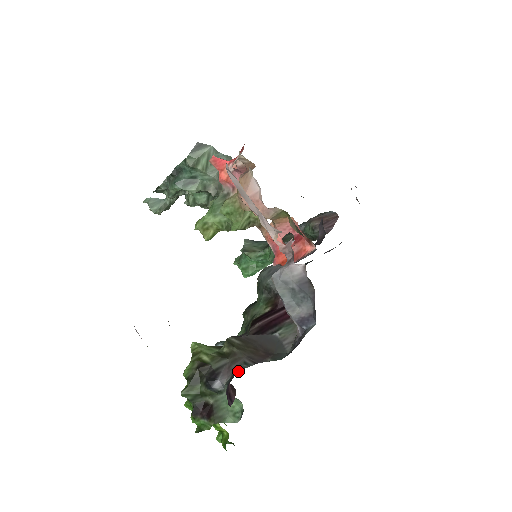
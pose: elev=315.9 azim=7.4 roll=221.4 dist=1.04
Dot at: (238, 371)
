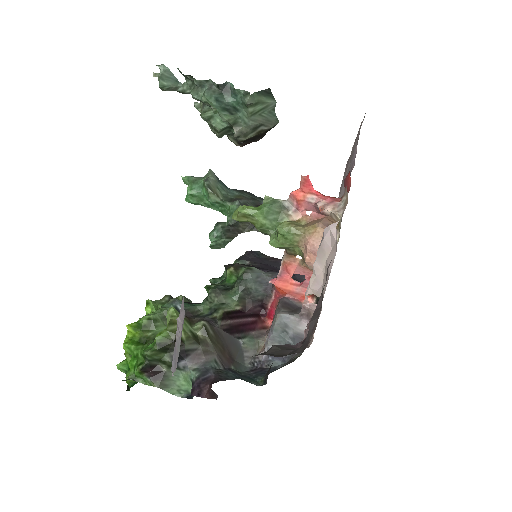
Dot at: (213, 372)
